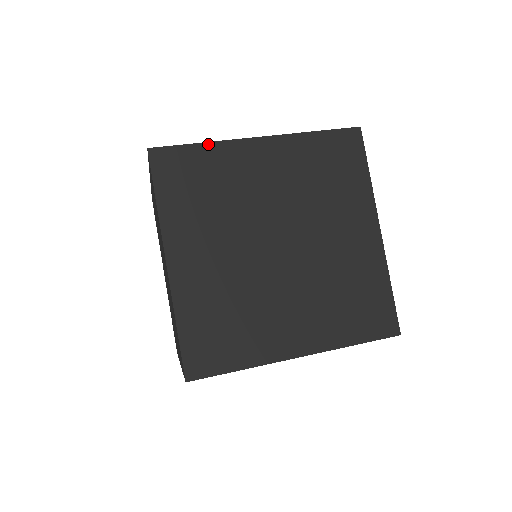
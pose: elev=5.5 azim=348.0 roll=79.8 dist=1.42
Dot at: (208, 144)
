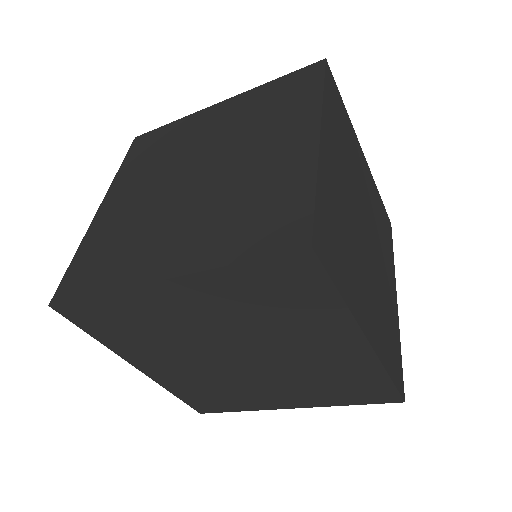
Dot at: (177, 121)
